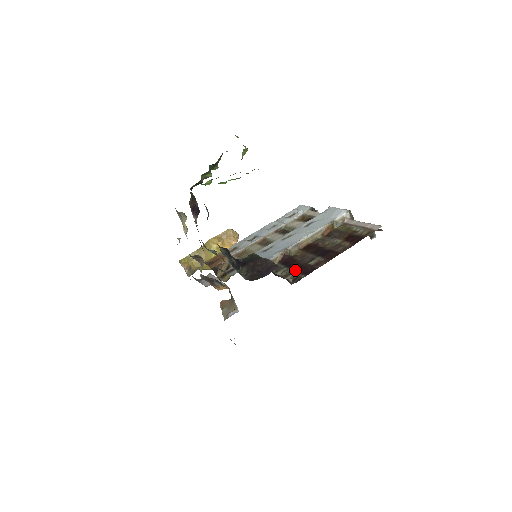
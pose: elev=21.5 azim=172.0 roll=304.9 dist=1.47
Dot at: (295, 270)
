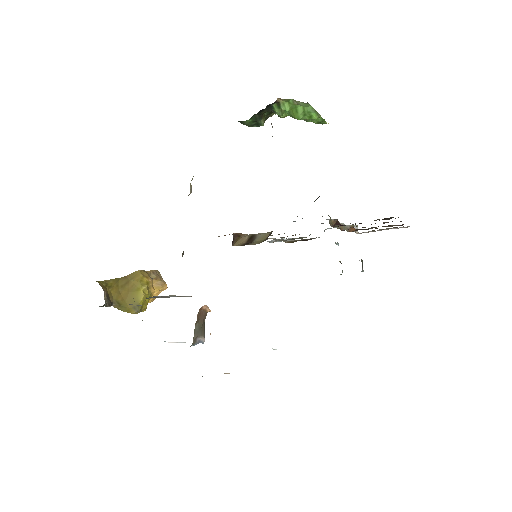
Dot at: occluded
